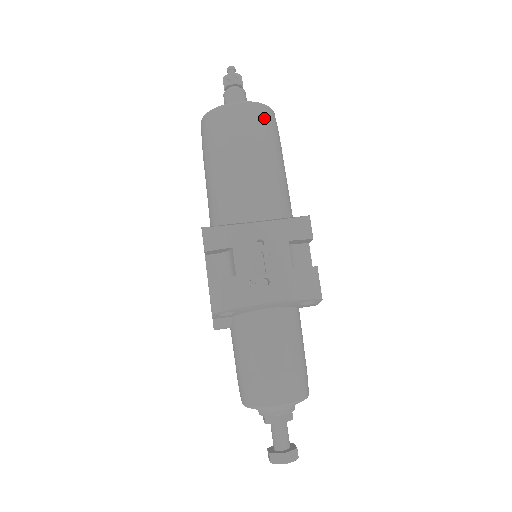
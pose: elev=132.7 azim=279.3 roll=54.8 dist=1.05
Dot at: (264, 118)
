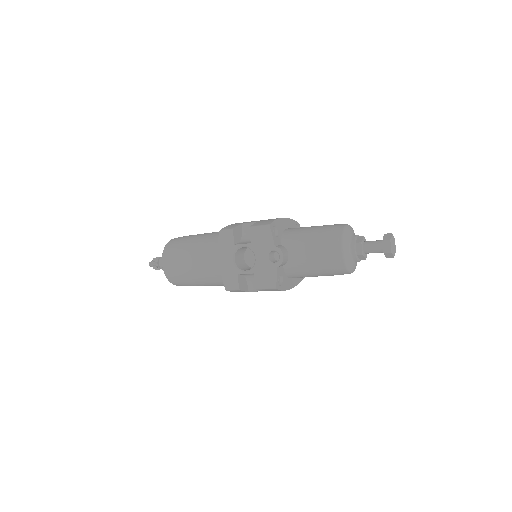
Dot at: occluded
